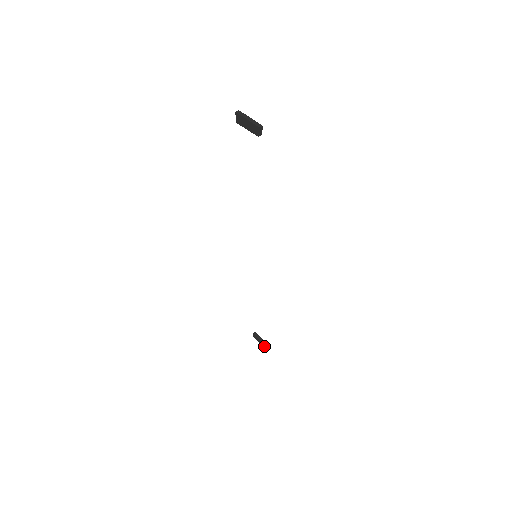
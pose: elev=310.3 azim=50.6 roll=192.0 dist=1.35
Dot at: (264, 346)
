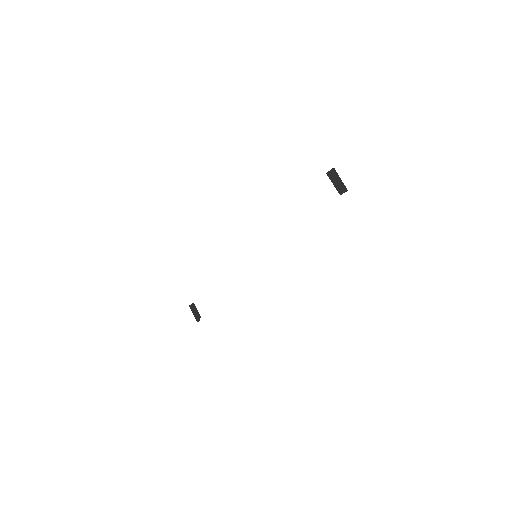
Dot at: (197, 317)
